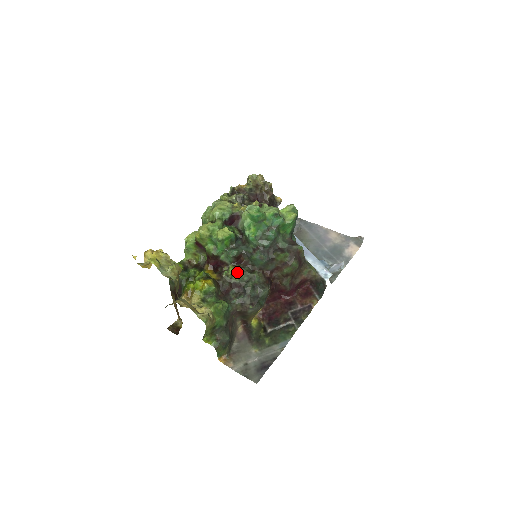
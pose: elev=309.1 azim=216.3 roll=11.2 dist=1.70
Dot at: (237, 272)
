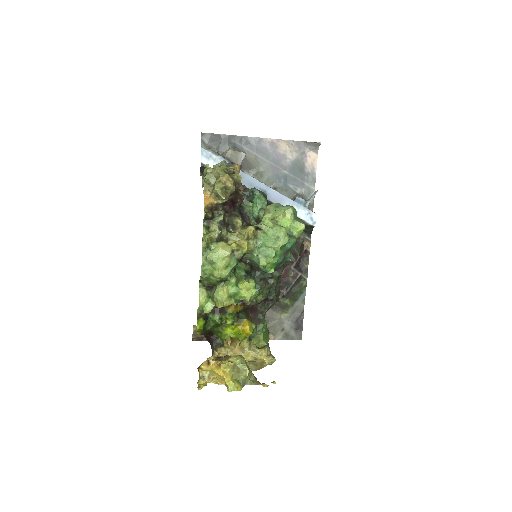
Dot at: (259, 293)
